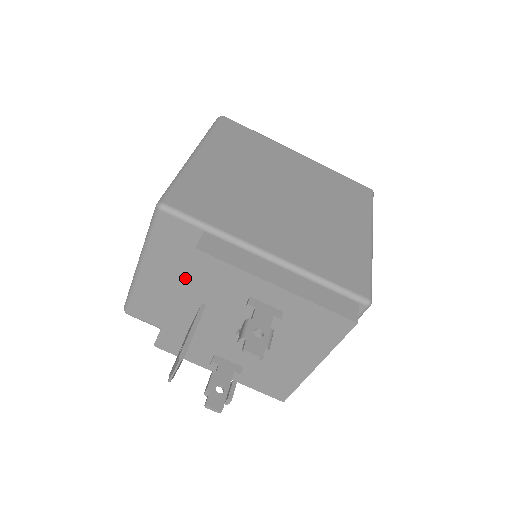
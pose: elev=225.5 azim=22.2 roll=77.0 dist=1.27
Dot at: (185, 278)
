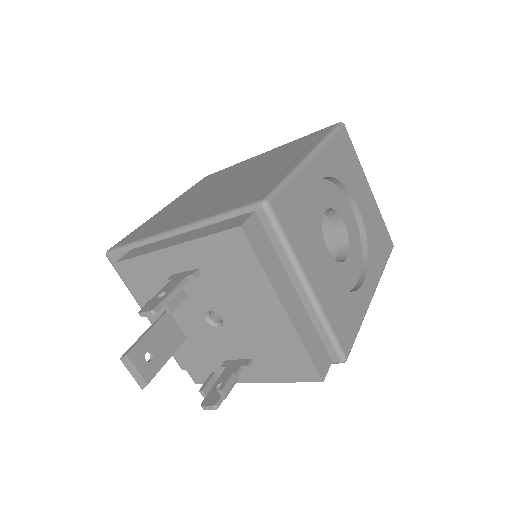
Dot at: (138, 295)
